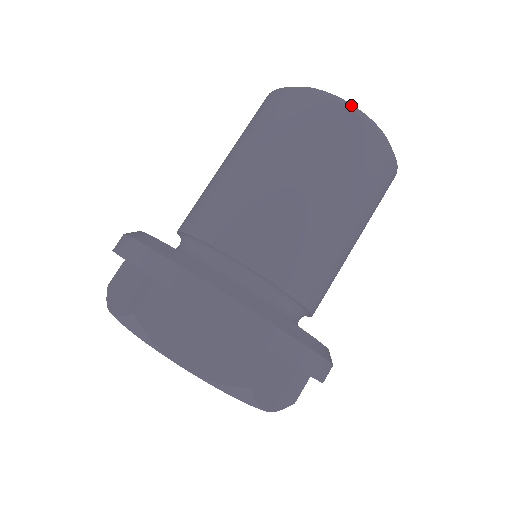
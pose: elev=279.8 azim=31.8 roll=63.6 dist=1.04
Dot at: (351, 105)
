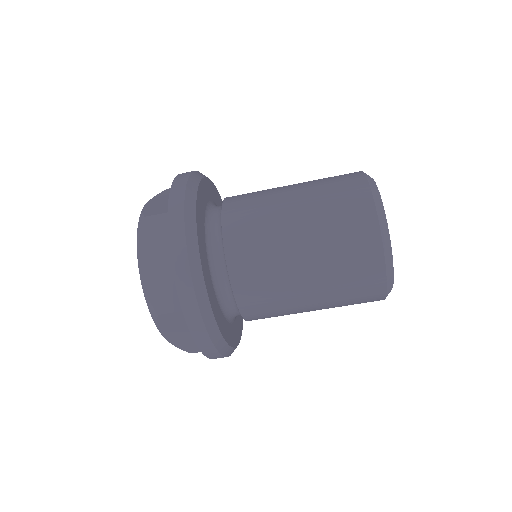
Dot at: (392, 285)
